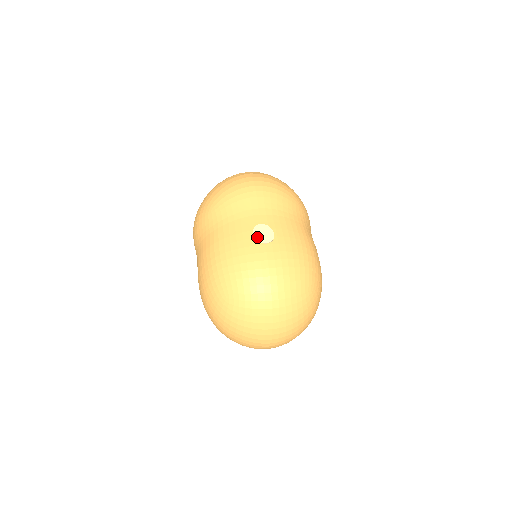
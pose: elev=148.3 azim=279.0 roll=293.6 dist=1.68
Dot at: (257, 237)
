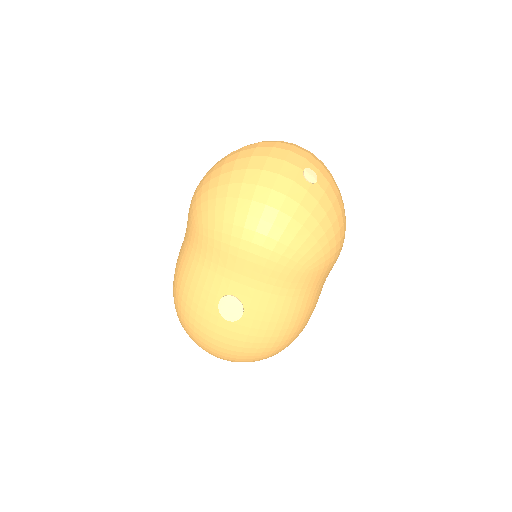
Dot at: (221, 309)
